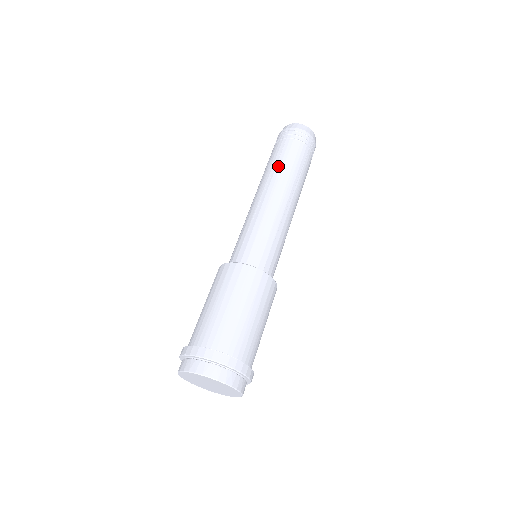
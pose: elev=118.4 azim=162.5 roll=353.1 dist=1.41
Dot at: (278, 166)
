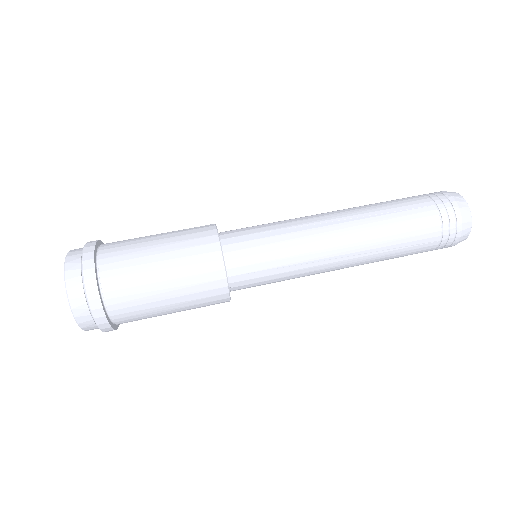
Dot at: (386, 217)
